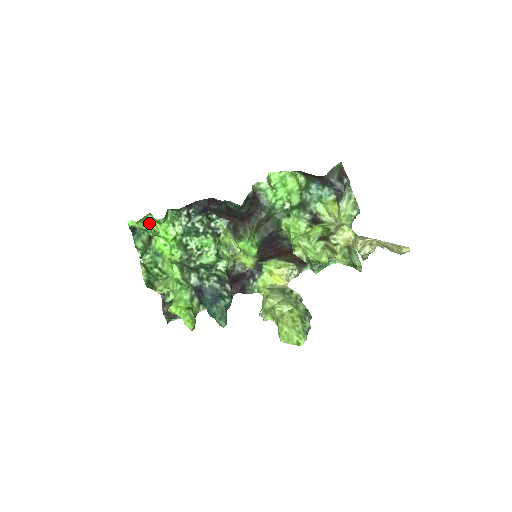
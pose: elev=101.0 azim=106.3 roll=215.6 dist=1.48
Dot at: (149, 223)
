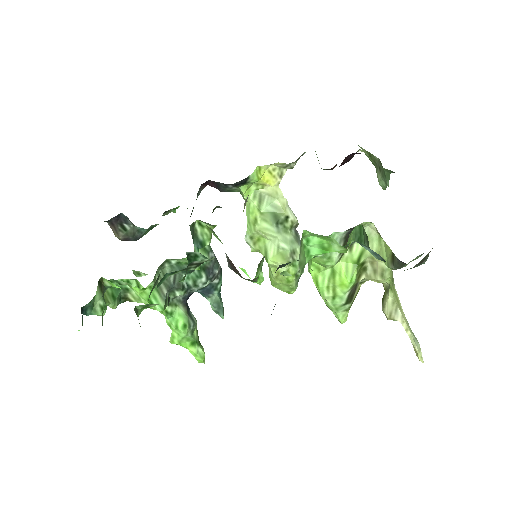
Dot at: occluded
